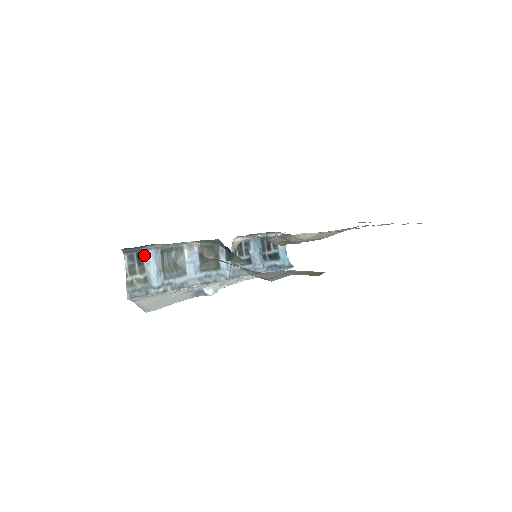
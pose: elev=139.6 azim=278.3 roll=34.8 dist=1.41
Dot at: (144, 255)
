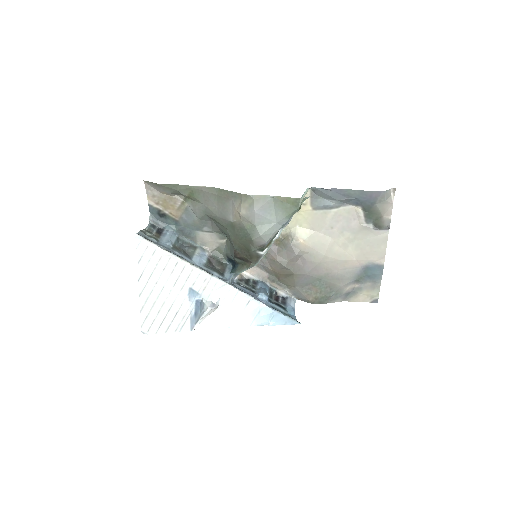
Dot at: (164, 232)
